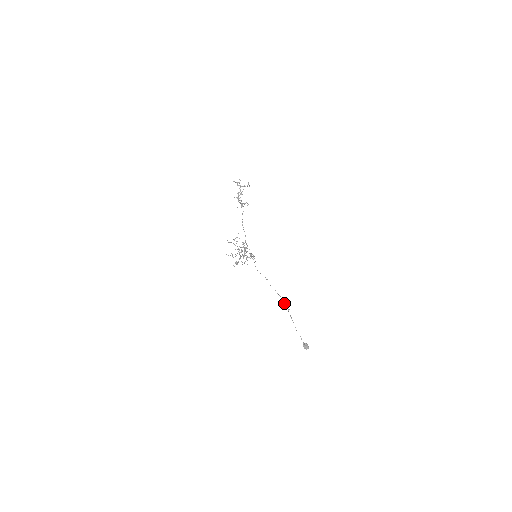
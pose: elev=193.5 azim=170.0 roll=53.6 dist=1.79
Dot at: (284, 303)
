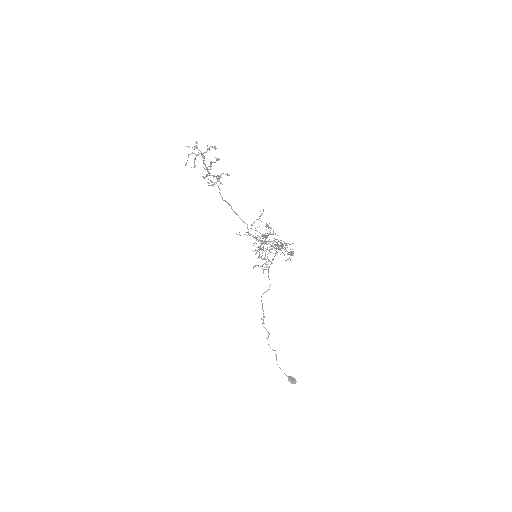
Dot at: occluded
